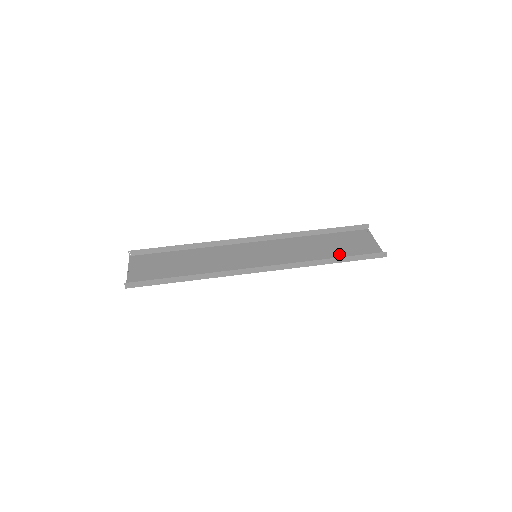
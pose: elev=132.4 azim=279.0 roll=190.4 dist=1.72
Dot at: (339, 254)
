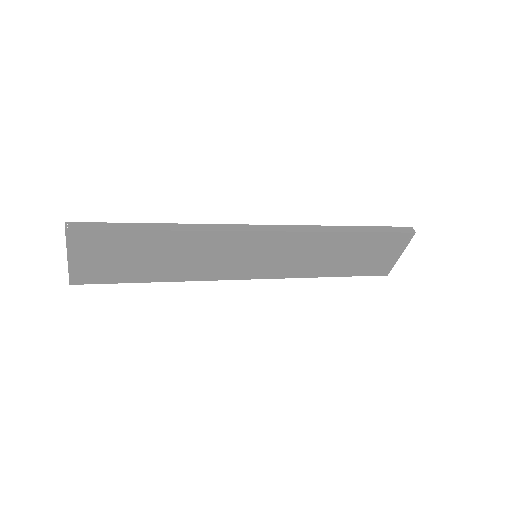
Dot at: (360, 244)
